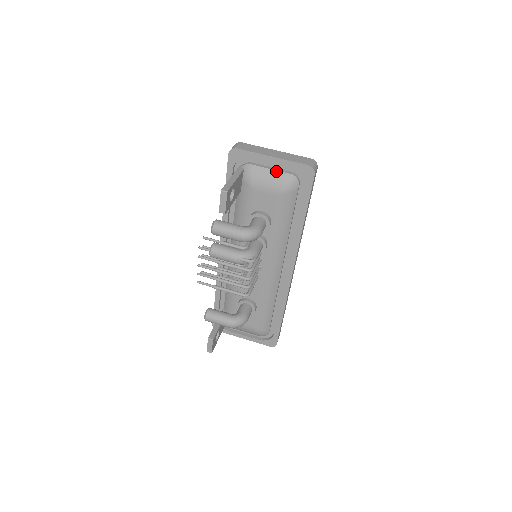
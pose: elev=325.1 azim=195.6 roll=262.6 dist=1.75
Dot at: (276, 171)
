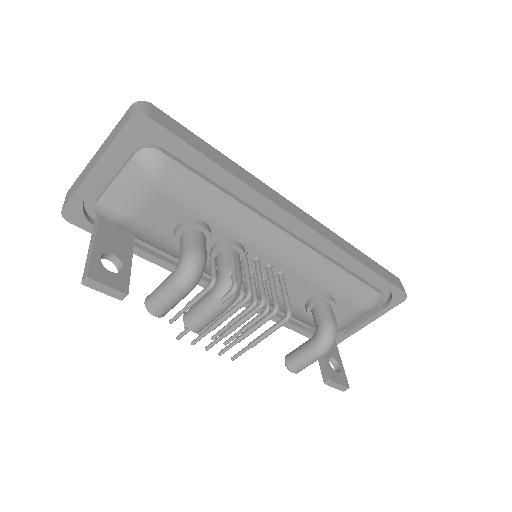
Dot at: (121, 173)
